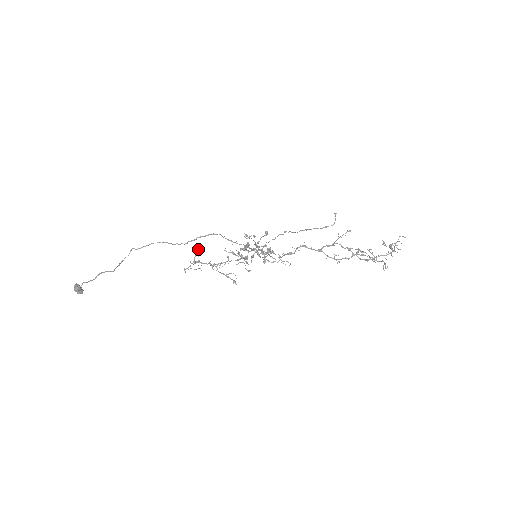
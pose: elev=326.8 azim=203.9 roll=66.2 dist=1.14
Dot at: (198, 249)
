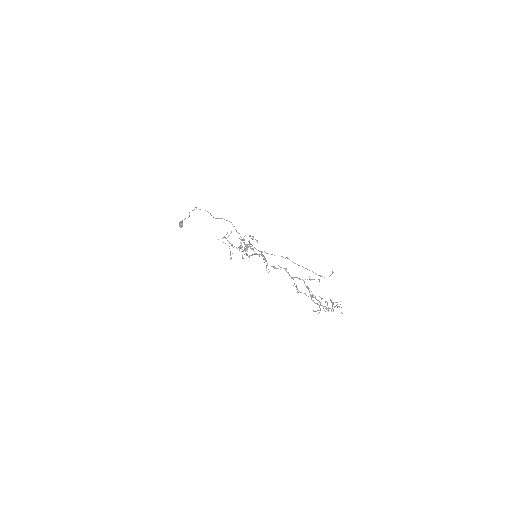
Dot at: (231, 232)
